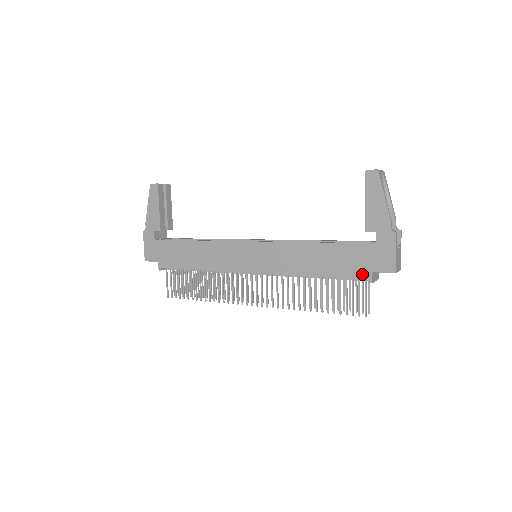
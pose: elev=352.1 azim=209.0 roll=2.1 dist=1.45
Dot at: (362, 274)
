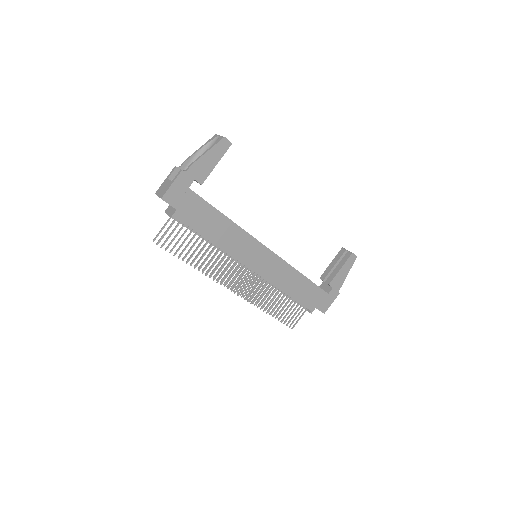
Dot at: (311, 306)
